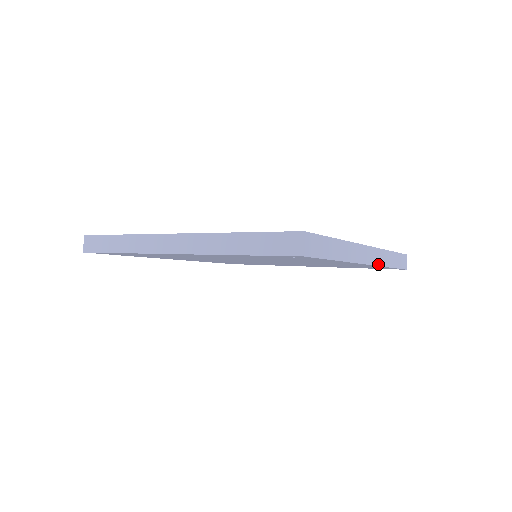
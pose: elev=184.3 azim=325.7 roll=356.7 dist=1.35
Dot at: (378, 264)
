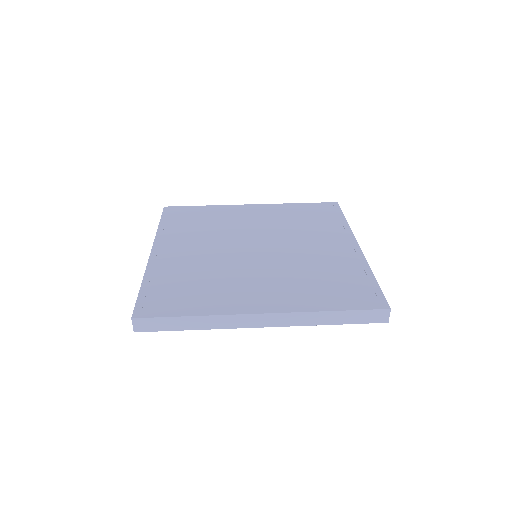
Dot at: (291, 325)
